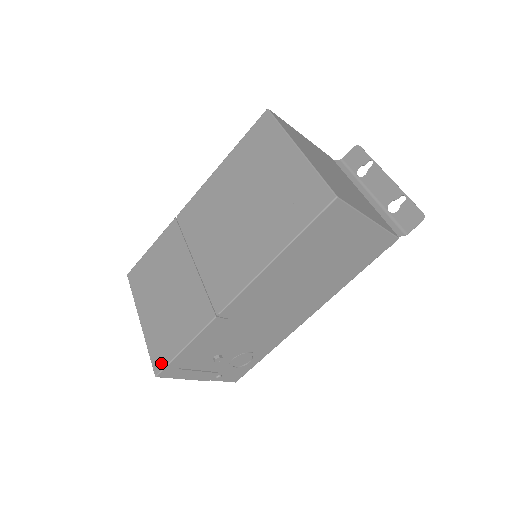
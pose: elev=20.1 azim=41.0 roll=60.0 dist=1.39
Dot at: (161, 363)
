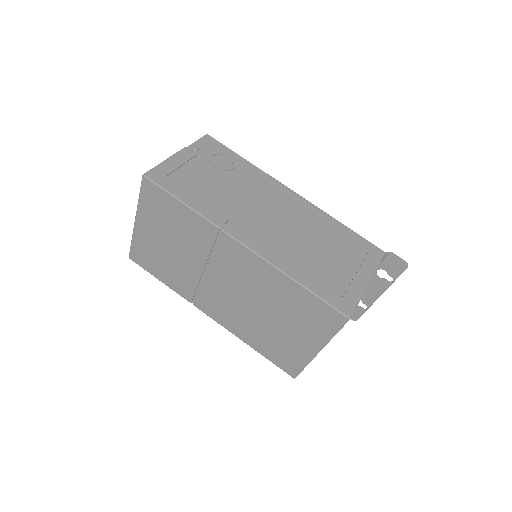
Dot at: (137, 261)
